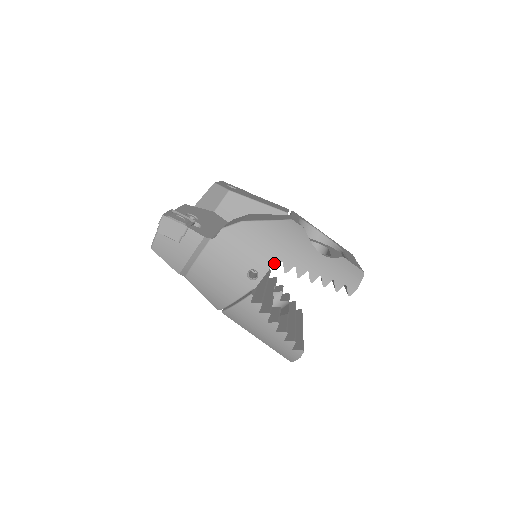
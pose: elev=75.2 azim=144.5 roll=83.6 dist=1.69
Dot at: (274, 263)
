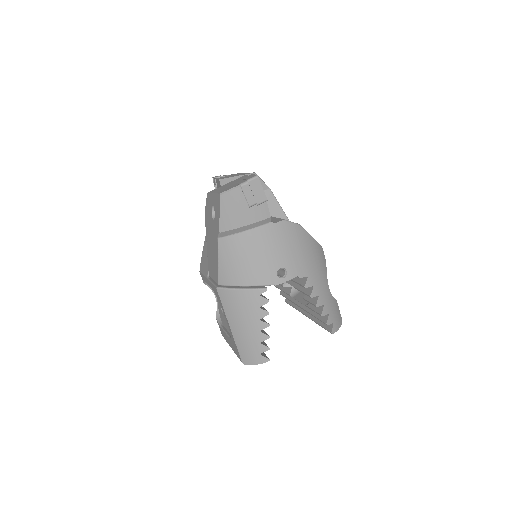
Dot at: (302, 274)
